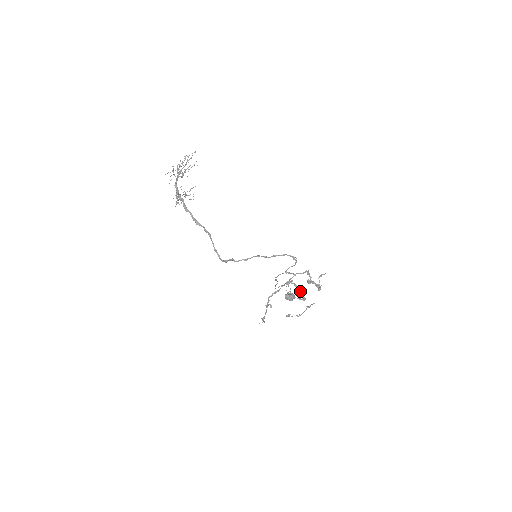
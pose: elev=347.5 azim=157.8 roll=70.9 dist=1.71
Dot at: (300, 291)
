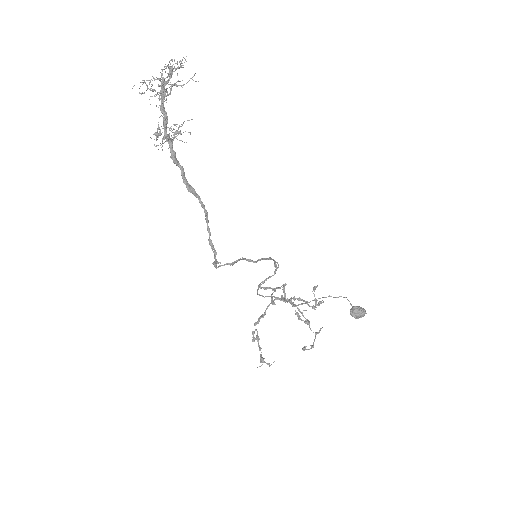
Dot at: occluded
